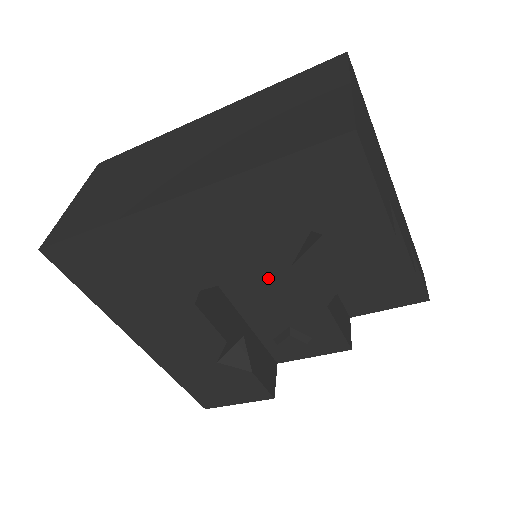
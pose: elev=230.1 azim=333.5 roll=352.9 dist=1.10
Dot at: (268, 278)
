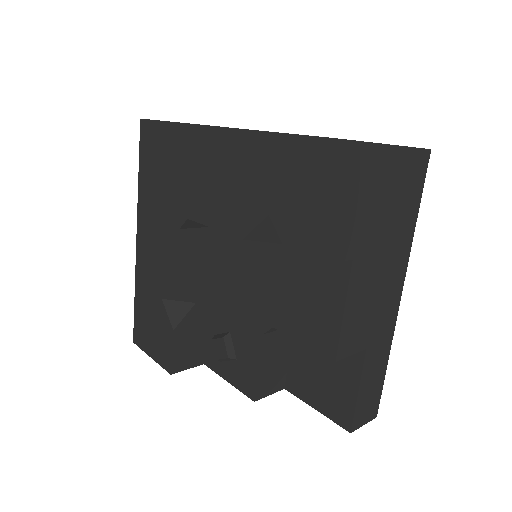
Dot at: (243, 269)
